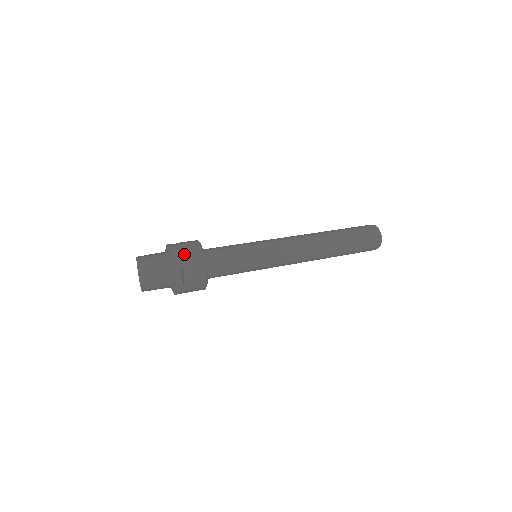
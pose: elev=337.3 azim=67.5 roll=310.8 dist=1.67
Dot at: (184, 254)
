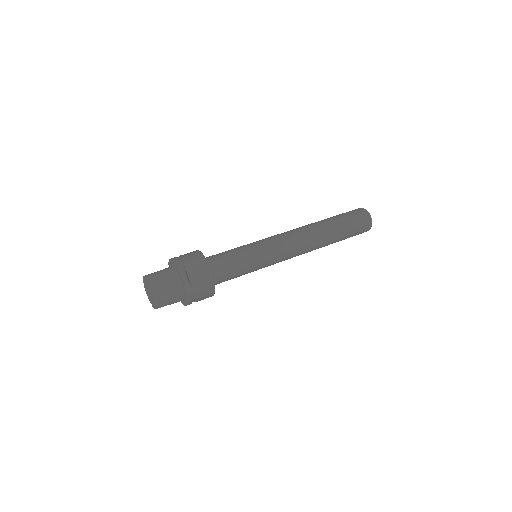
Dot at: (197, 292)
